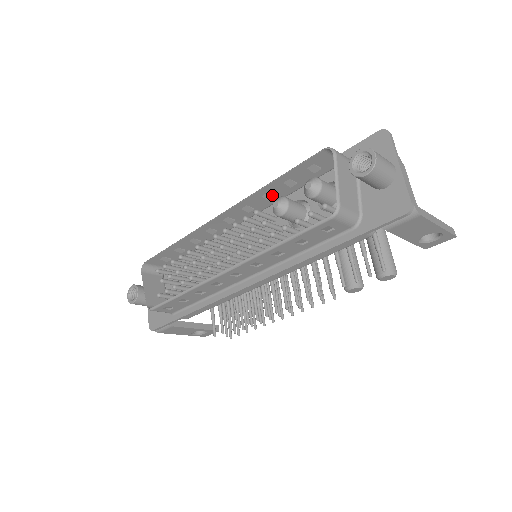
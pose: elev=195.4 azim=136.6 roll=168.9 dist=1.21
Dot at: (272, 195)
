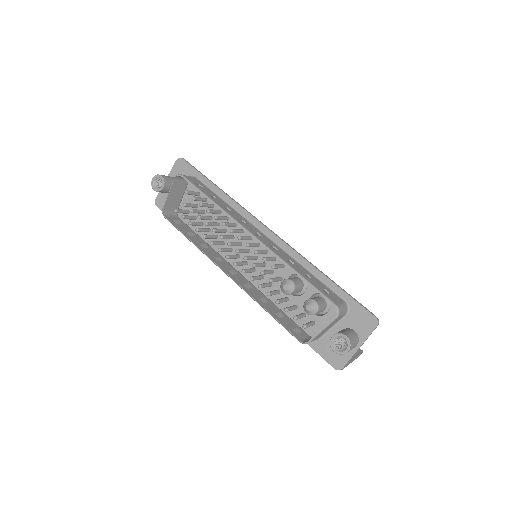
Dot at: occluded
